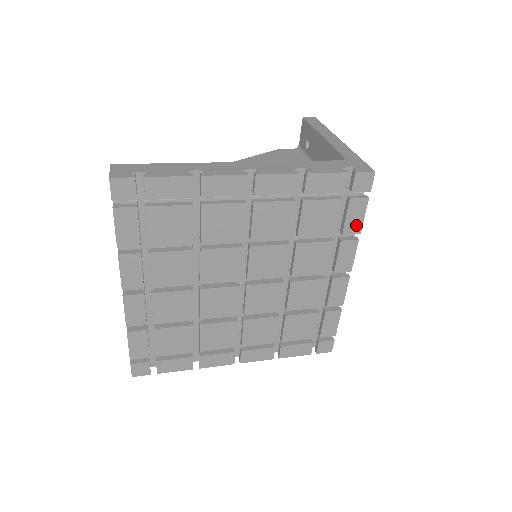
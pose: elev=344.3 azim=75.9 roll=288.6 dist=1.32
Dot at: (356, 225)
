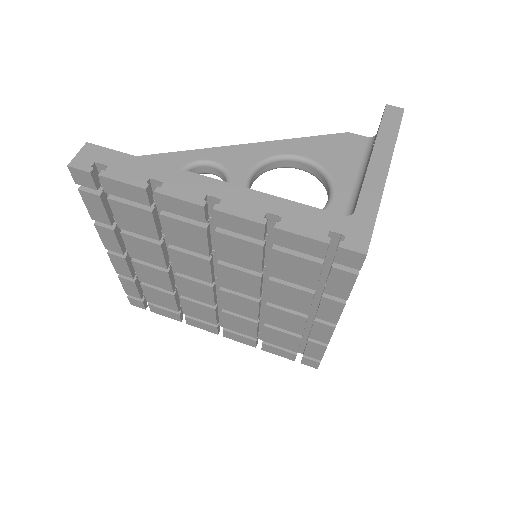
Dot at: (341, 291)
